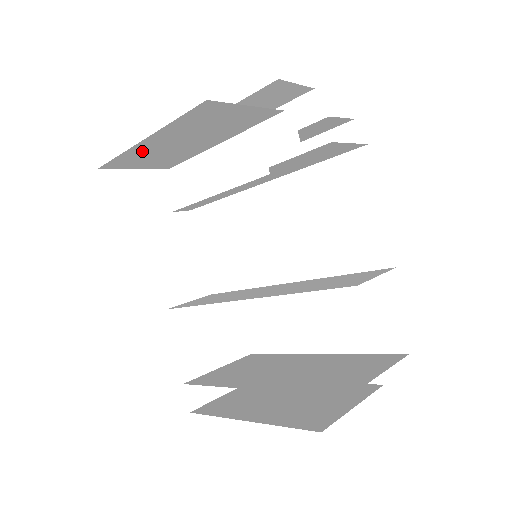
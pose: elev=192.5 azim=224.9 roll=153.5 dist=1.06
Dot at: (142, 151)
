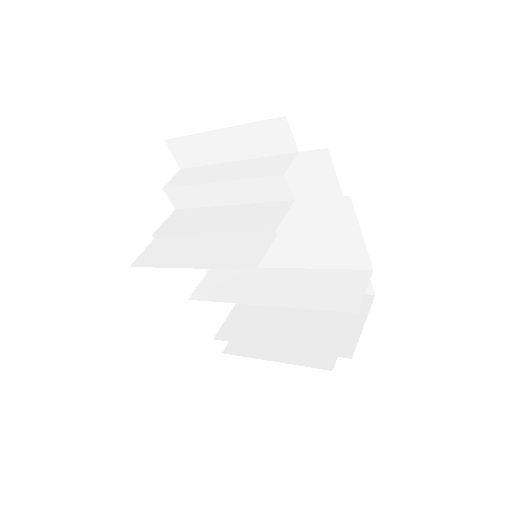
Dot at: occluded
